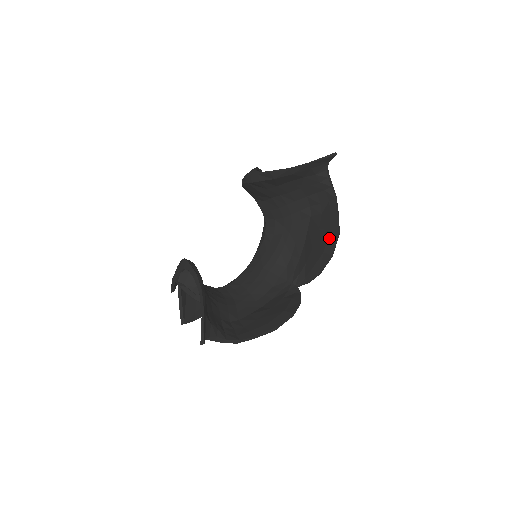
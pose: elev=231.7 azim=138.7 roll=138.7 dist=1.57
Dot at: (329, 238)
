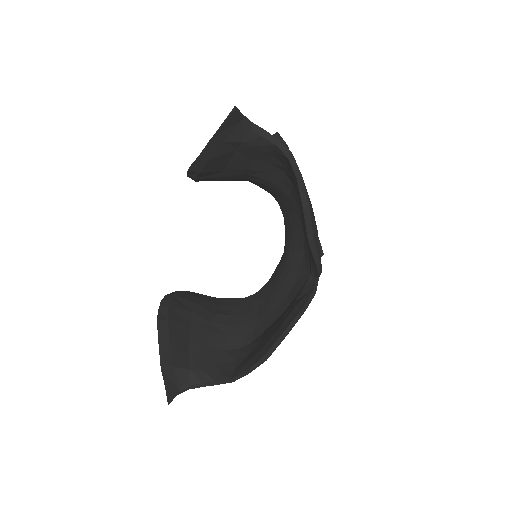
Dot at: (301, 216)
